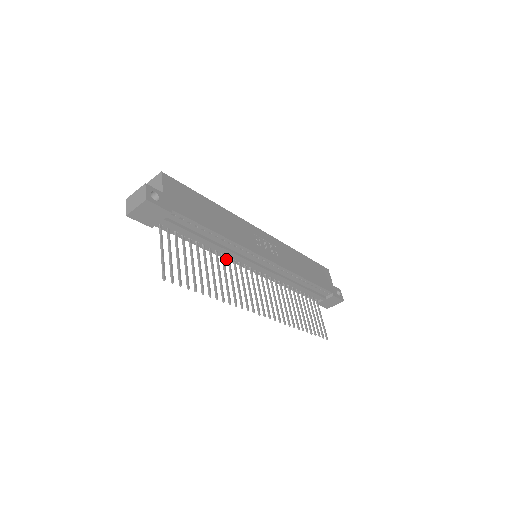
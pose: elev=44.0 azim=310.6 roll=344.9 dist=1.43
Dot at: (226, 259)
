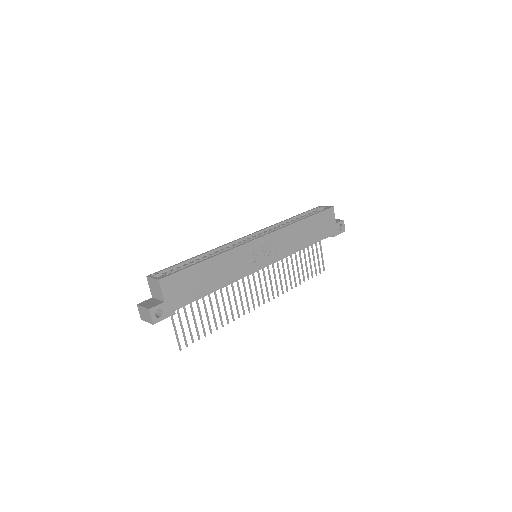
Dot at: occluded
